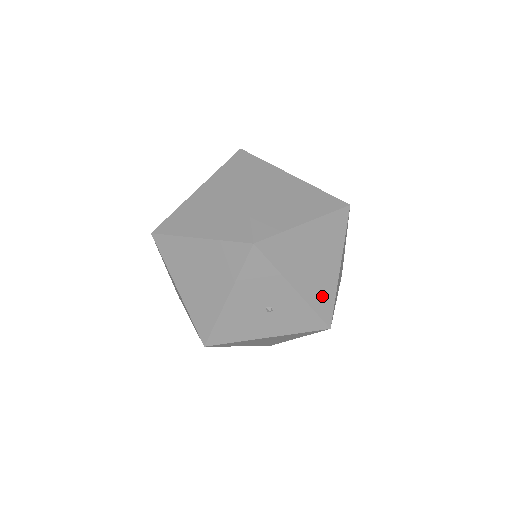
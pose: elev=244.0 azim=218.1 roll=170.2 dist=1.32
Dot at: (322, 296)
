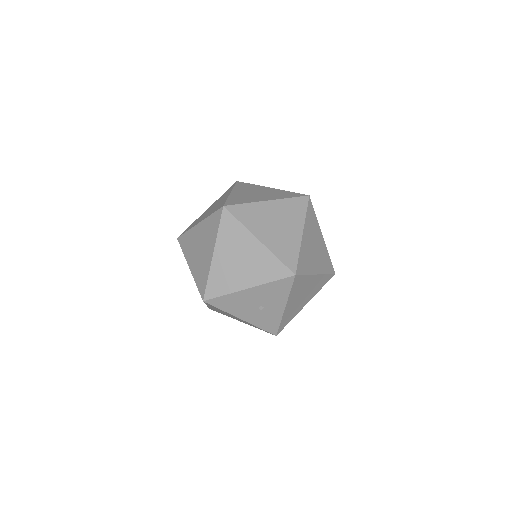
Dot at: (289, 317)
